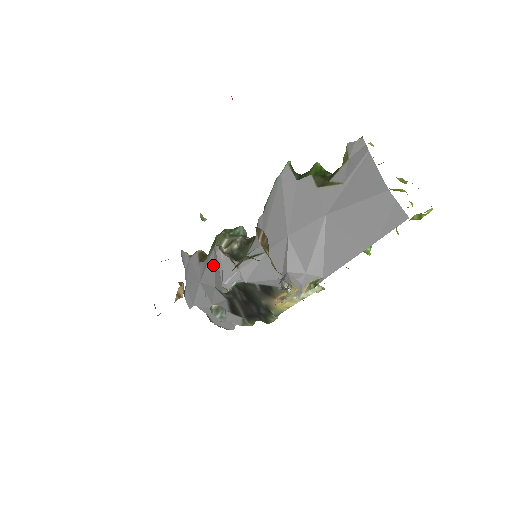
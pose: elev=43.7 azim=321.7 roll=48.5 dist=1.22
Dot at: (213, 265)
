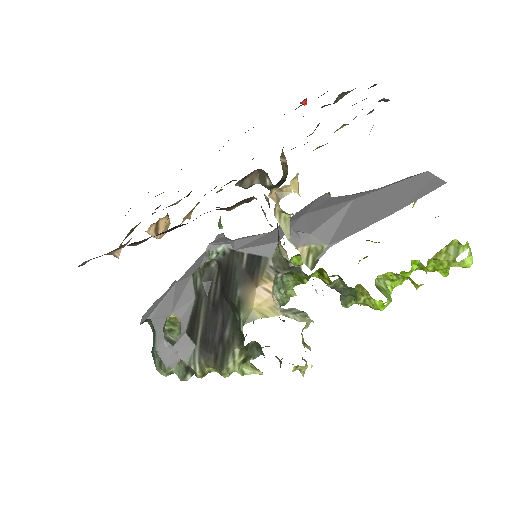
Dot at: occluded
